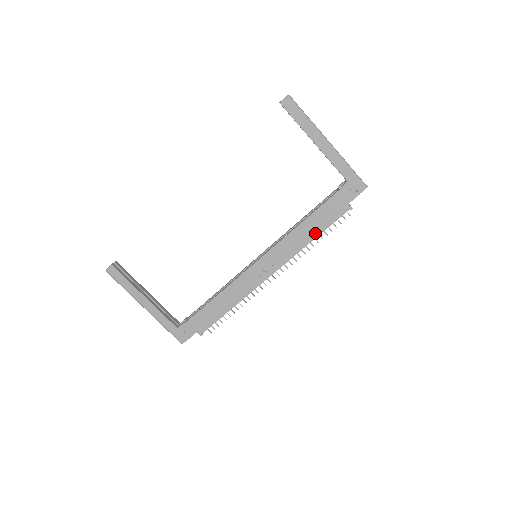
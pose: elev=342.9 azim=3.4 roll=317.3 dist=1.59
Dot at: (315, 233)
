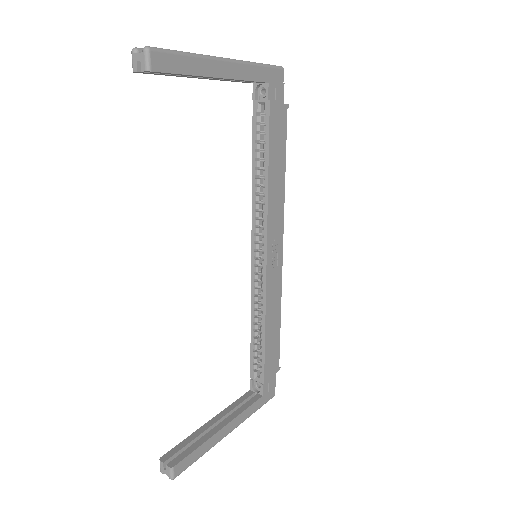
Dot at: (282, 168)
